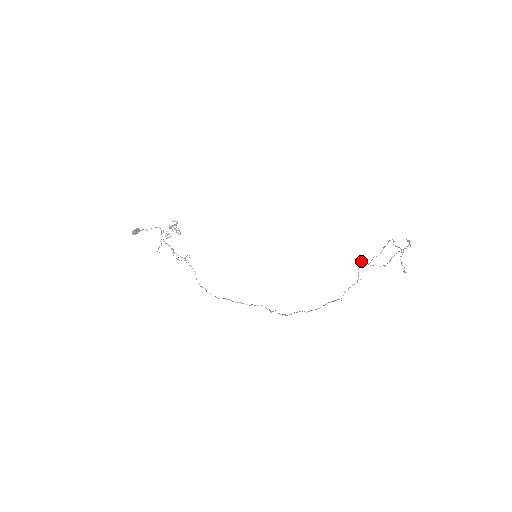
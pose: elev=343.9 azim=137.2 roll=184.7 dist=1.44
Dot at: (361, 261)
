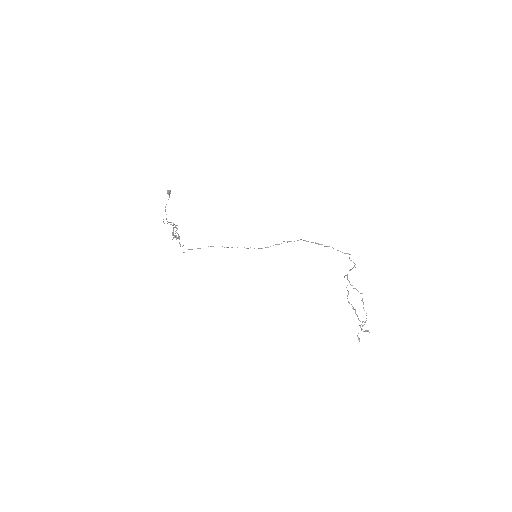
Dot at: (347, 279)
